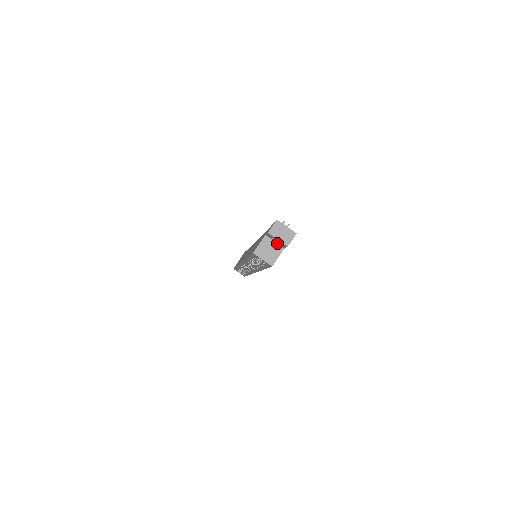
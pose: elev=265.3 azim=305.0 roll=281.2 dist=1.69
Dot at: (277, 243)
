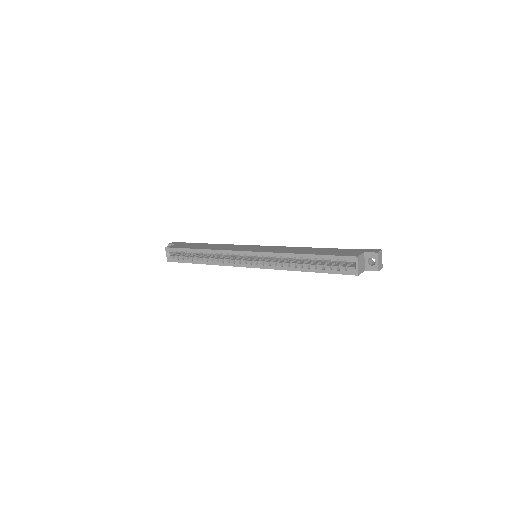
Dot at: (365, 263)
